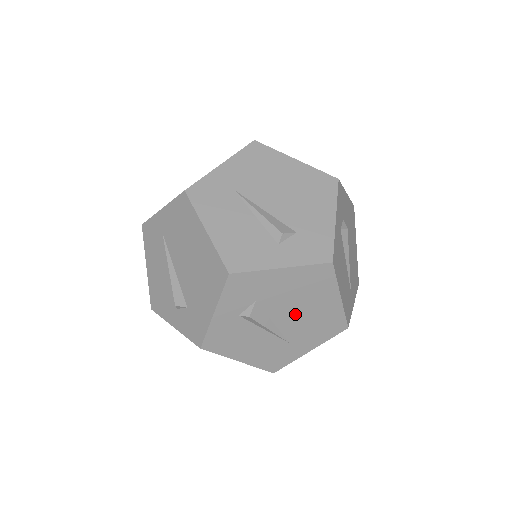
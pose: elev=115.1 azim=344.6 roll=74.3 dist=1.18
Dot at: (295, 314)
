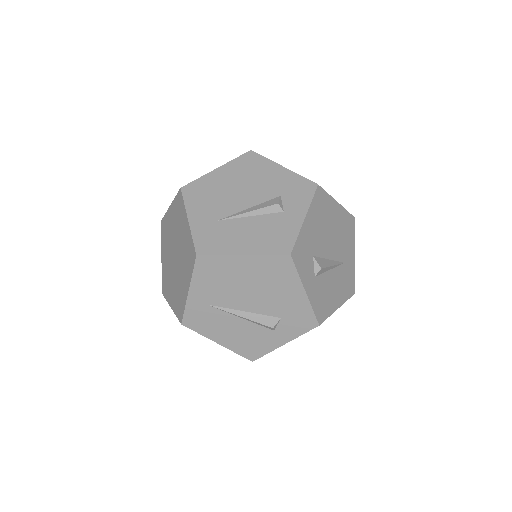
Dot at: (332, 240)
